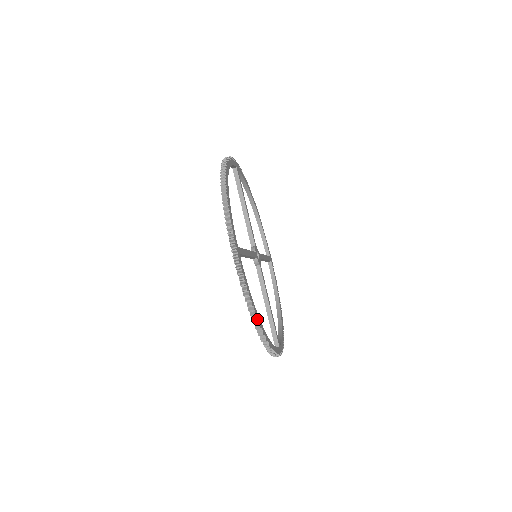
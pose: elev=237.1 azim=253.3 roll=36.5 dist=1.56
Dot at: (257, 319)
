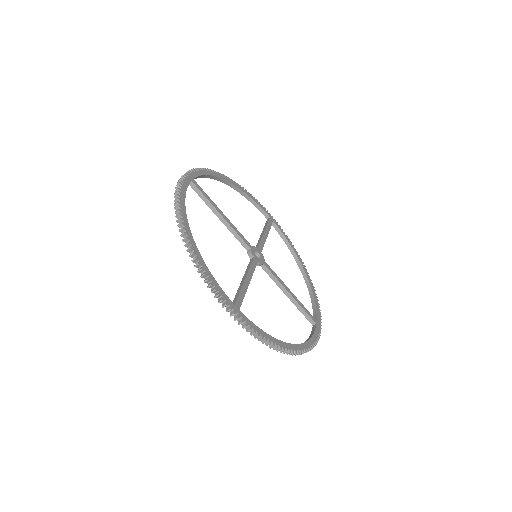
Dot at: (284, 350)
